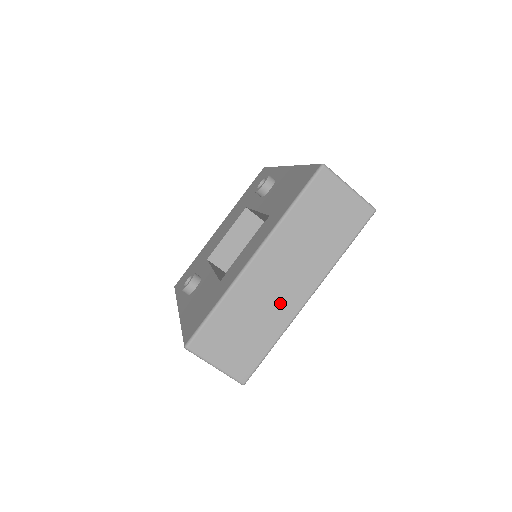
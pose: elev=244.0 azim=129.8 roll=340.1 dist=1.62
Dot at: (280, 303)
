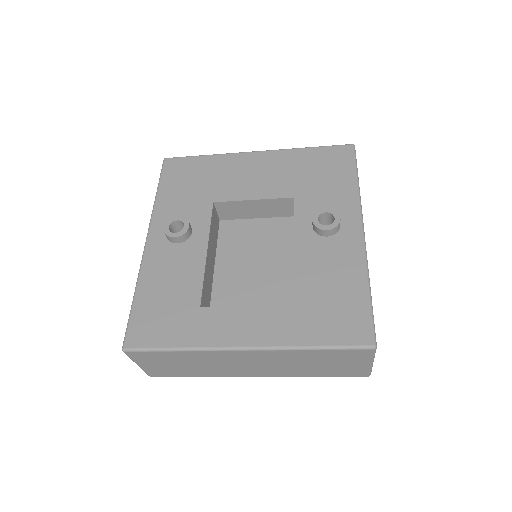
Dot at: (230, 370)
